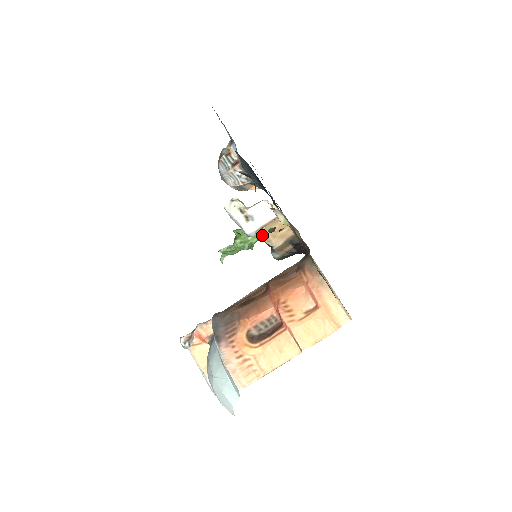
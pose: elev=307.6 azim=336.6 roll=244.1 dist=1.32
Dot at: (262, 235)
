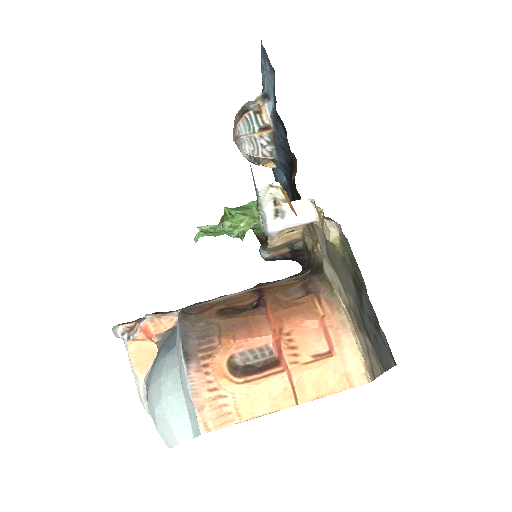
Dot at: occluded
